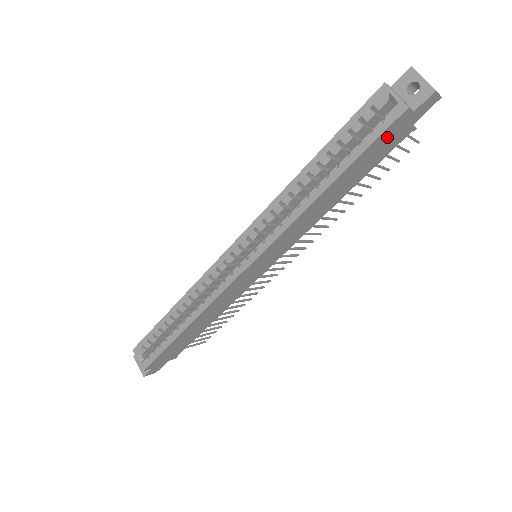
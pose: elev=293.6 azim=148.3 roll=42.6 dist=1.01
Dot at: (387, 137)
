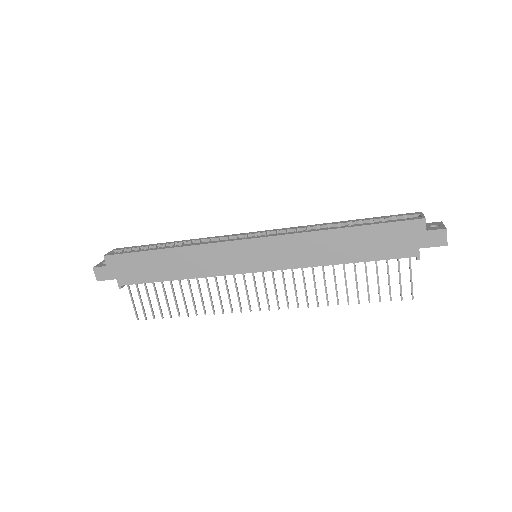
Dot at: (400, 233)
